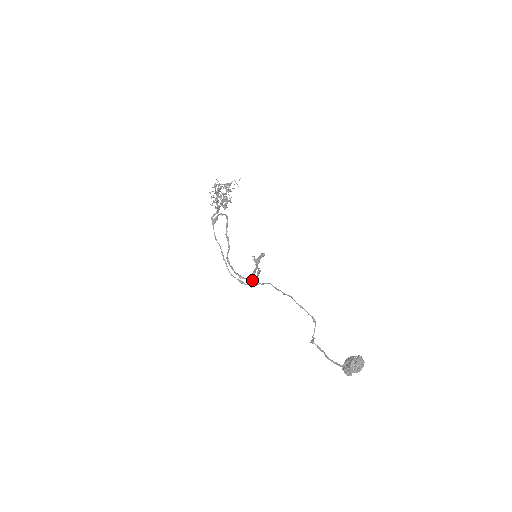
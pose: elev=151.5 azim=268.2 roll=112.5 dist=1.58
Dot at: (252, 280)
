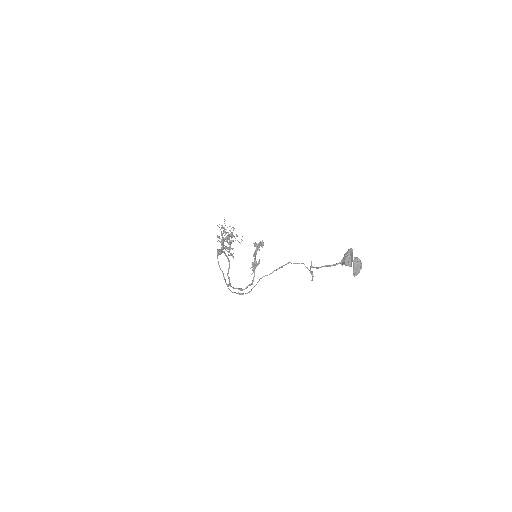
Dot at: (252, 265)
